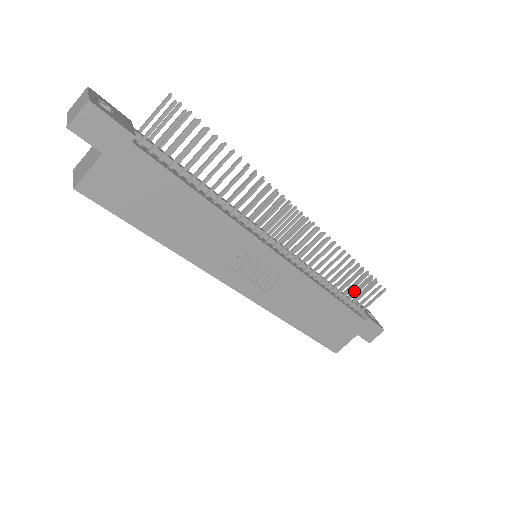
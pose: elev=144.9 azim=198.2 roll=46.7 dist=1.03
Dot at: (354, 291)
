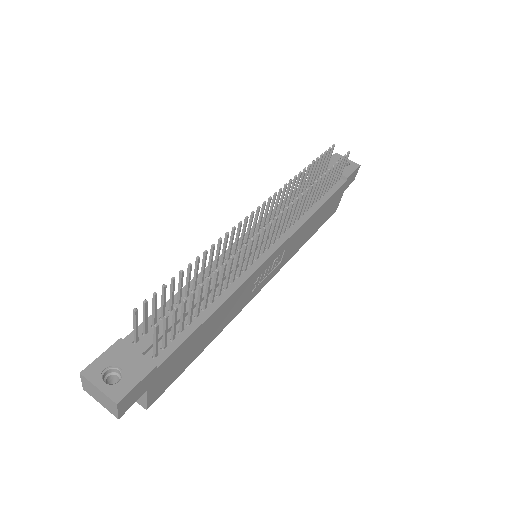
Dot at: (323, 168)
